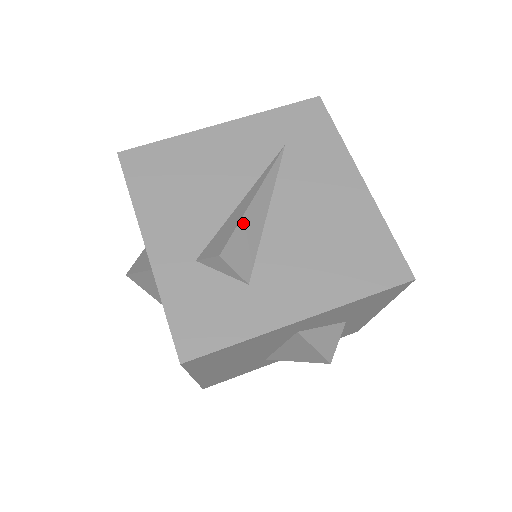
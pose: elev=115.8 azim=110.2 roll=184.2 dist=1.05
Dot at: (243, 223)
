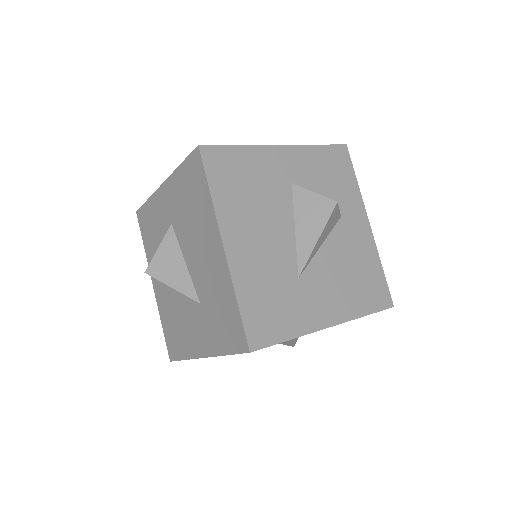
Dot at: occluded
